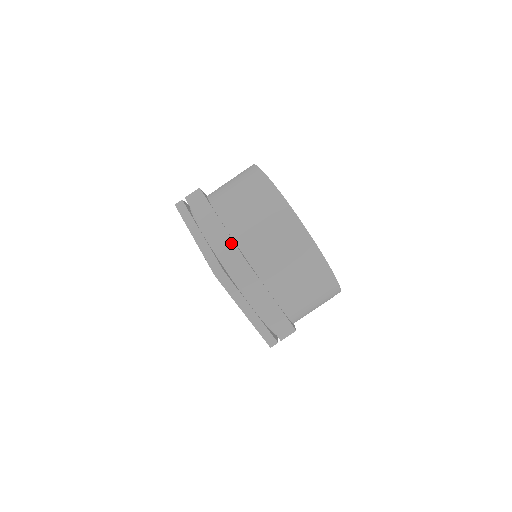
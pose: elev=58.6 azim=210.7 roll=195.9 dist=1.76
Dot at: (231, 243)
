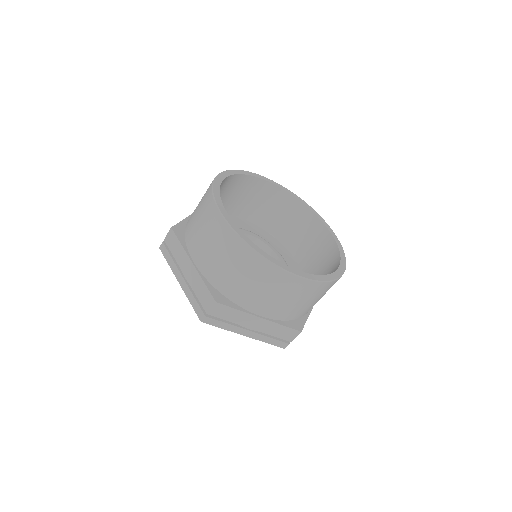
Dot at: (205, 288)
